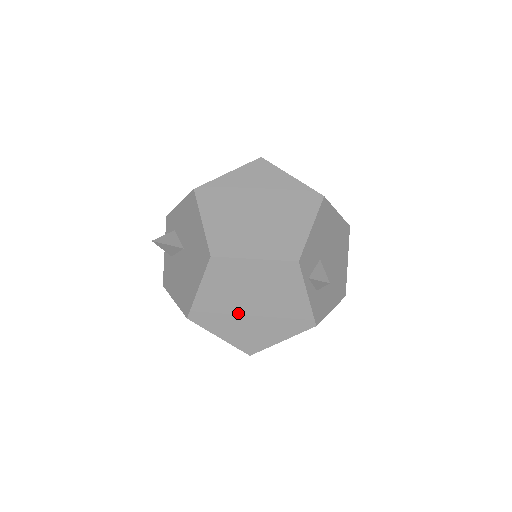
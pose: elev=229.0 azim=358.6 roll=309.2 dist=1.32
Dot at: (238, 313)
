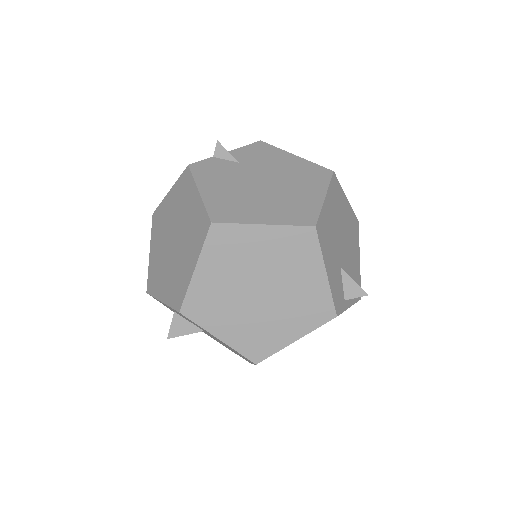
Dot at: occluded
